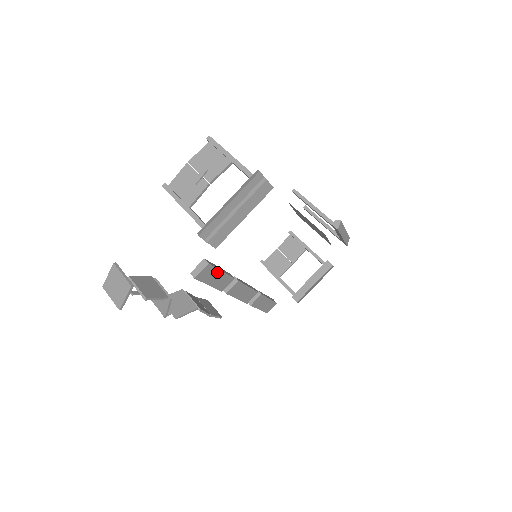
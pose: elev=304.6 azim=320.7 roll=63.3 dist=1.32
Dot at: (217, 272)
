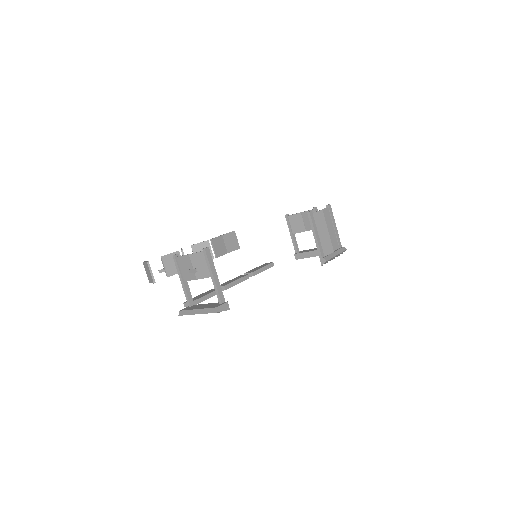
Dot at: occluded
